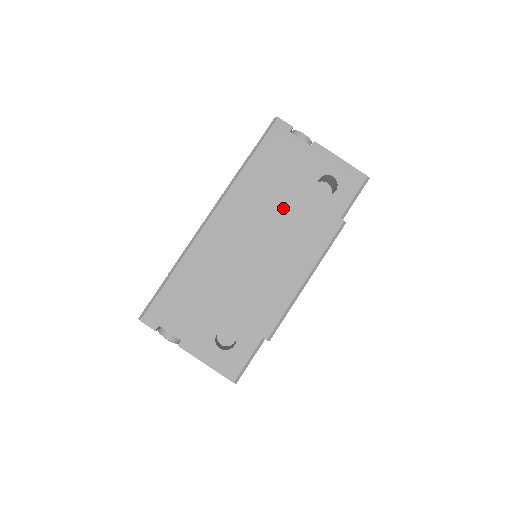
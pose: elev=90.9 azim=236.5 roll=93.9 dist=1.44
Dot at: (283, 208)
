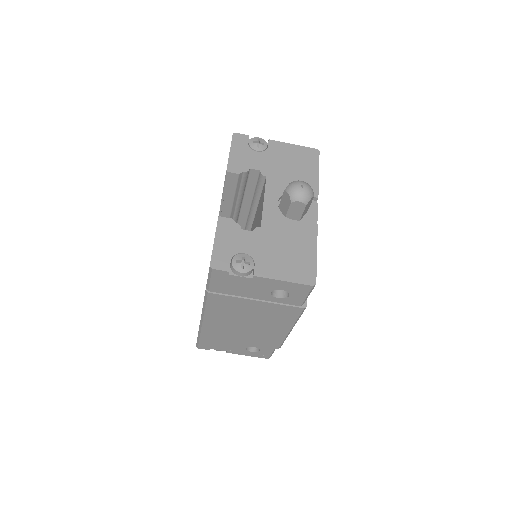
Dot at: (252, 309)
